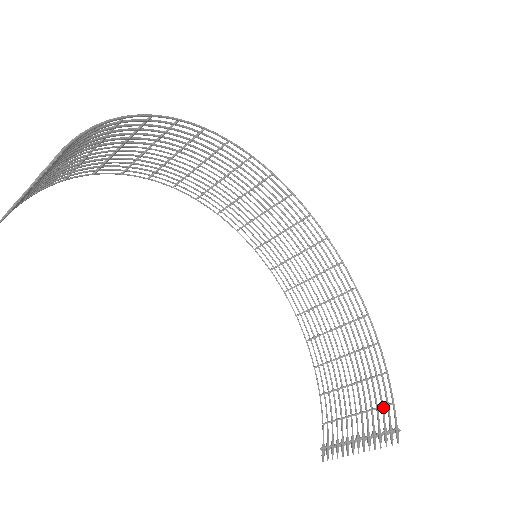
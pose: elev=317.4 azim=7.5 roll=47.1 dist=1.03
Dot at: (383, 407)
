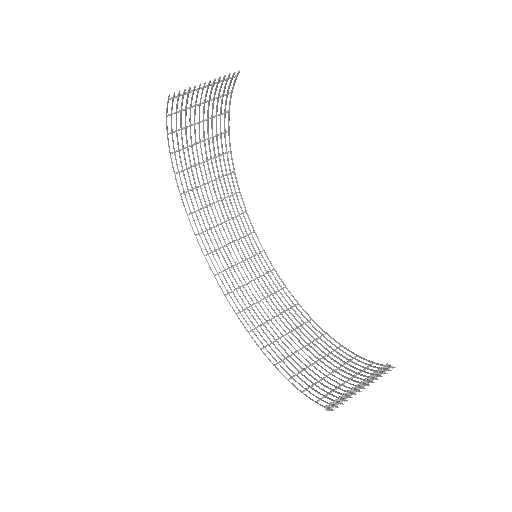
Dot at: (367, 368)
